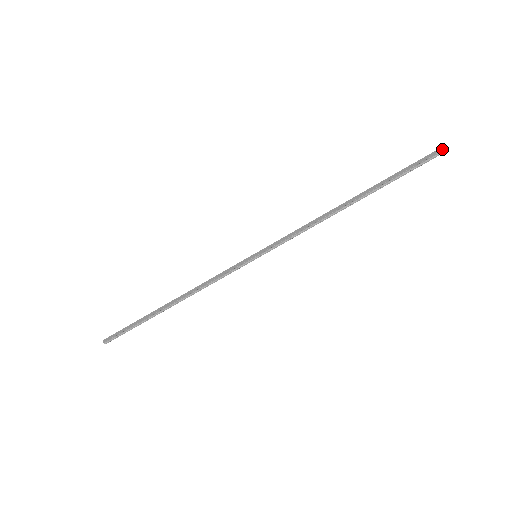
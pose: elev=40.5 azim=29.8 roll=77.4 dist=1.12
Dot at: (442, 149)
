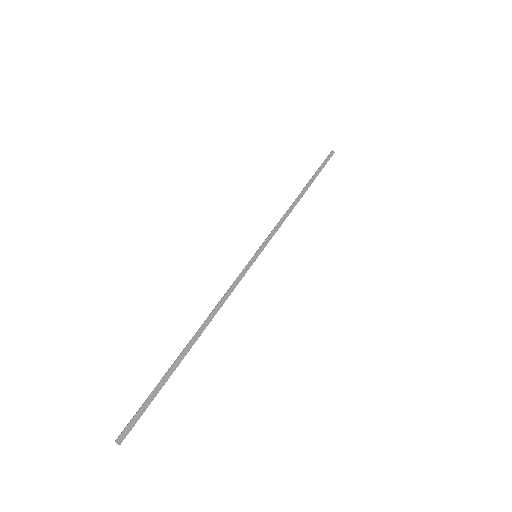
Dot at: (334, 152)
